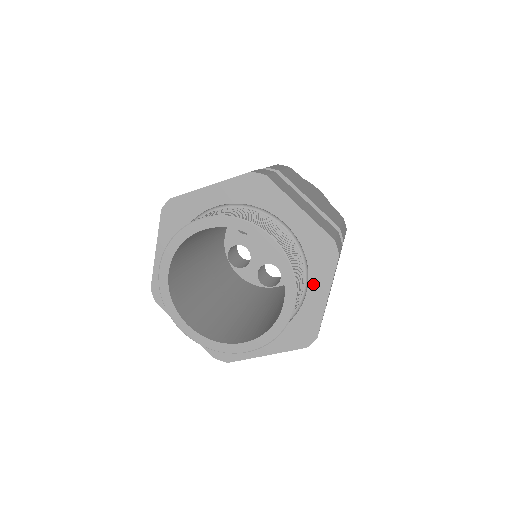
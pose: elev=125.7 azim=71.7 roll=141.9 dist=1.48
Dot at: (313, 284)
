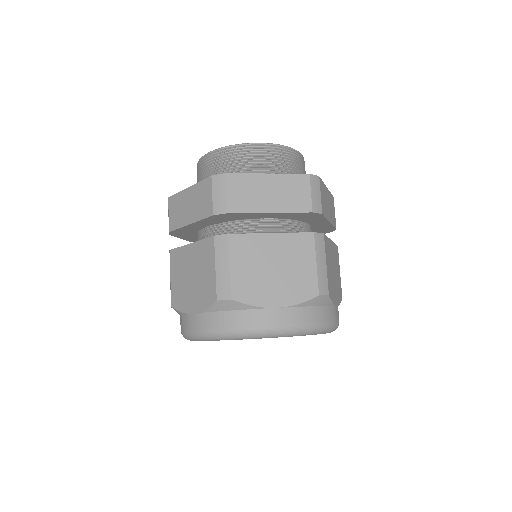
Dot at: occluded
